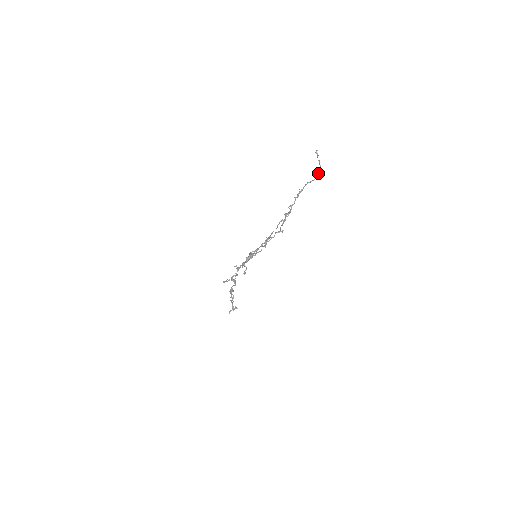
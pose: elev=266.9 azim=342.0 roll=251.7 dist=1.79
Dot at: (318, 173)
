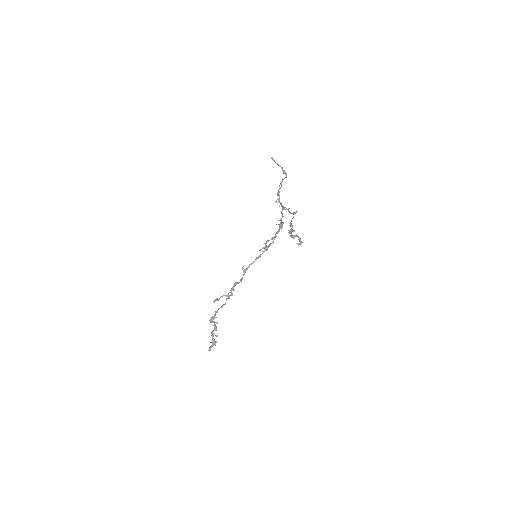
Dot at: (285, 172)
